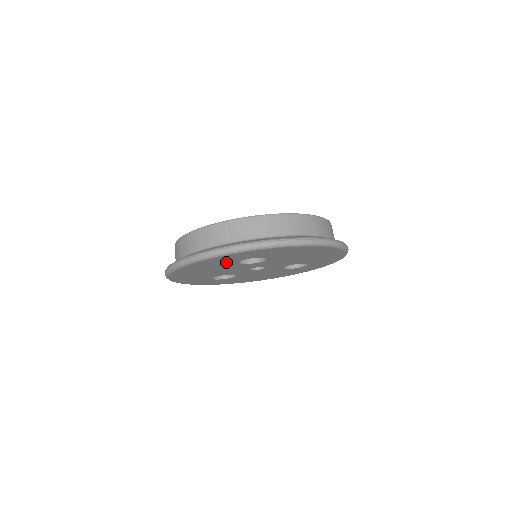
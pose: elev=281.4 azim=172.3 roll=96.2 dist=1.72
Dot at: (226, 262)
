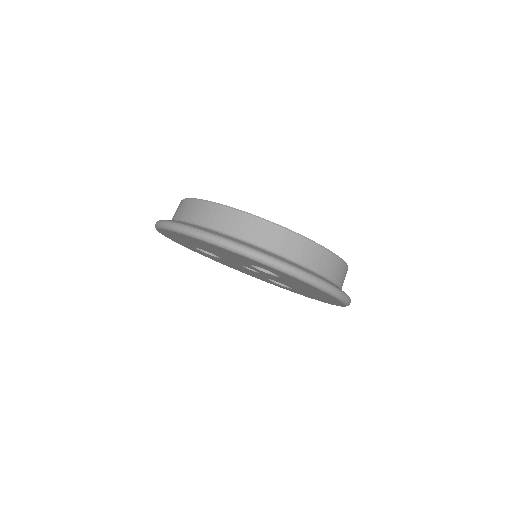
Dot at: (244, 260)
